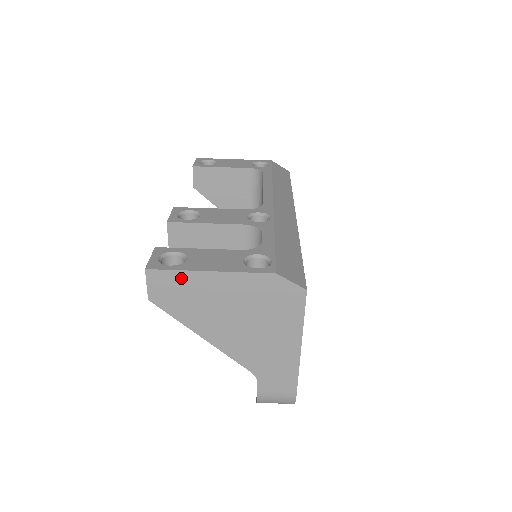
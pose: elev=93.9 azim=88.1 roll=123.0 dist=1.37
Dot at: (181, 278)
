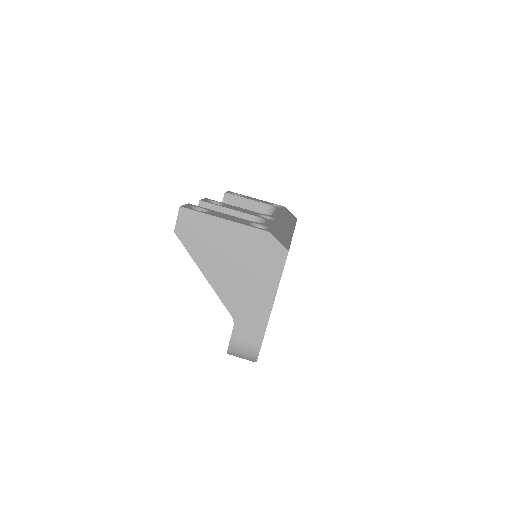
Dot at: (202, 219)
